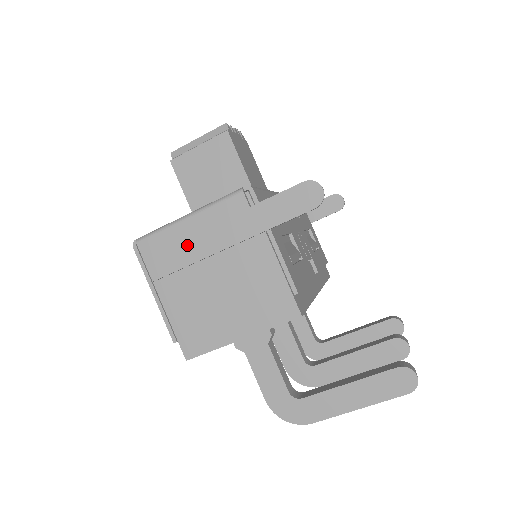
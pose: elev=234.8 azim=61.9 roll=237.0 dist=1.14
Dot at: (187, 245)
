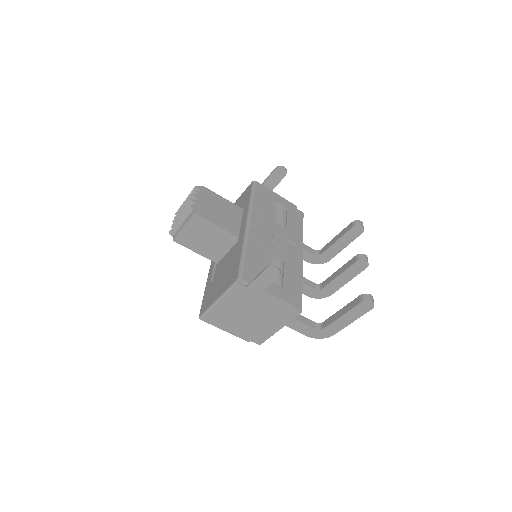
Dot at: (227, 311)
